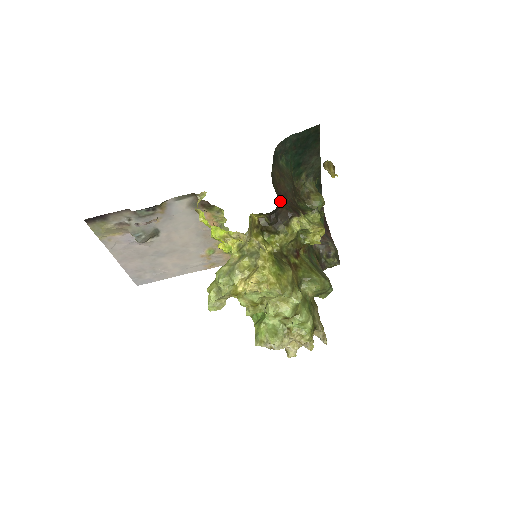
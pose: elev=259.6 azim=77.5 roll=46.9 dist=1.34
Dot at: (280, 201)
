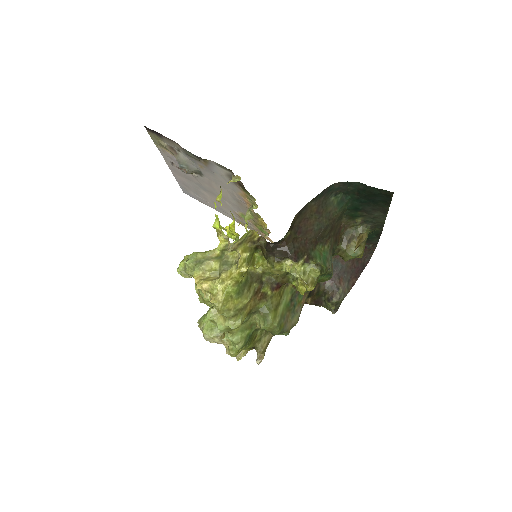
Dot at: (289, 237)
